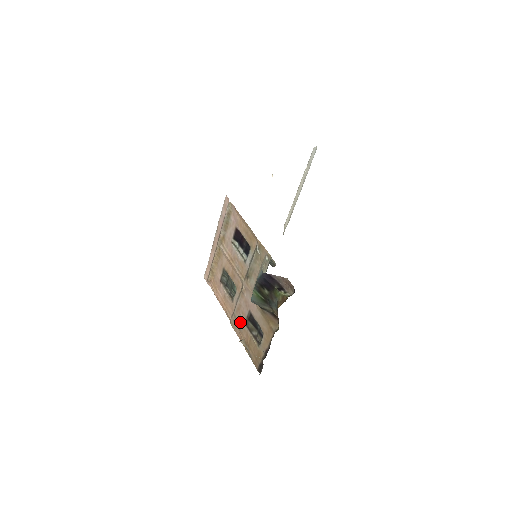
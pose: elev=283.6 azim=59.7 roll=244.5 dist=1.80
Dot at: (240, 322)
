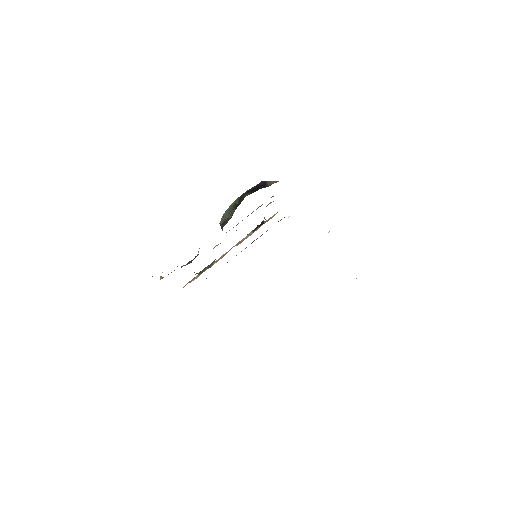
Dot at: occluded
